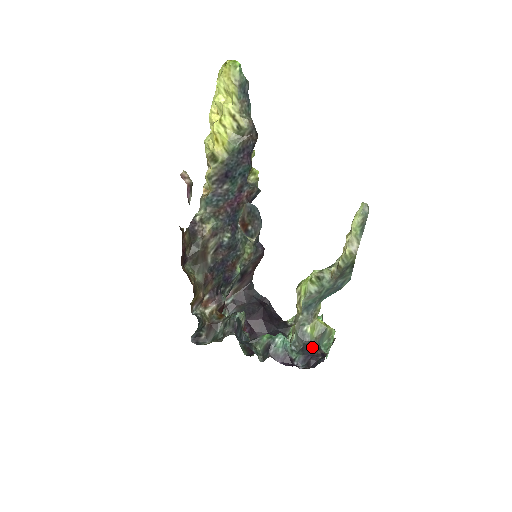
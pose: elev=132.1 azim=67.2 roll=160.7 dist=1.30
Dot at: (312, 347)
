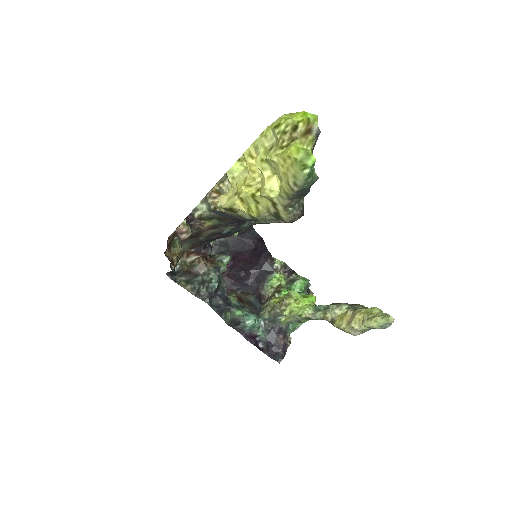
Dot at: (278, 335)
